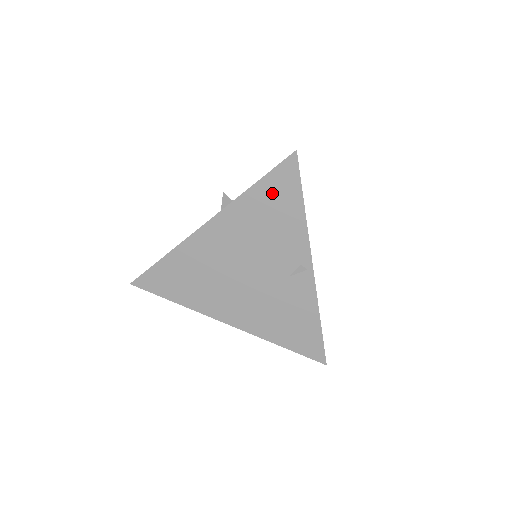
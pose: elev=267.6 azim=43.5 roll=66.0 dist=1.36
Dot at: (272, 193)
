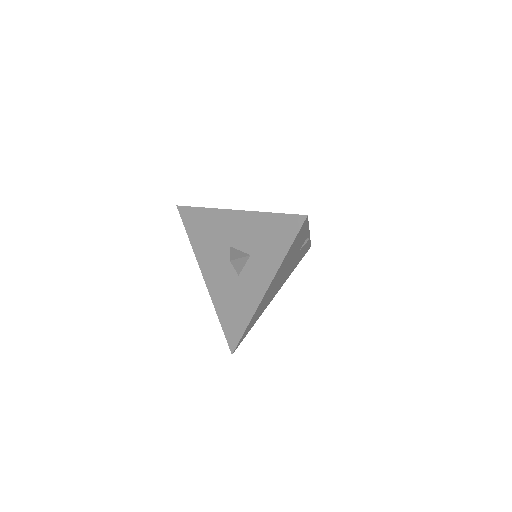
Dot at: (296, 241)
